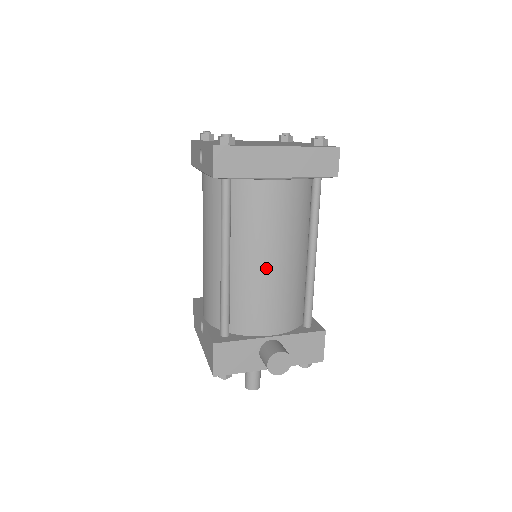
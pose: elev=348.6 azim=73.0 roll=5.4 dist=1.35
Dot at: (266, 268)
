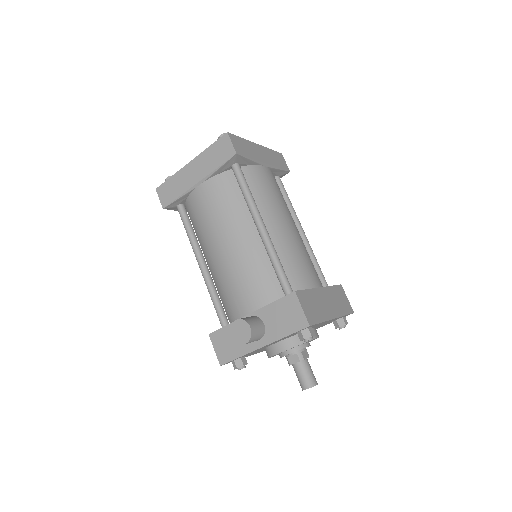
Dot at: (221, 255)
